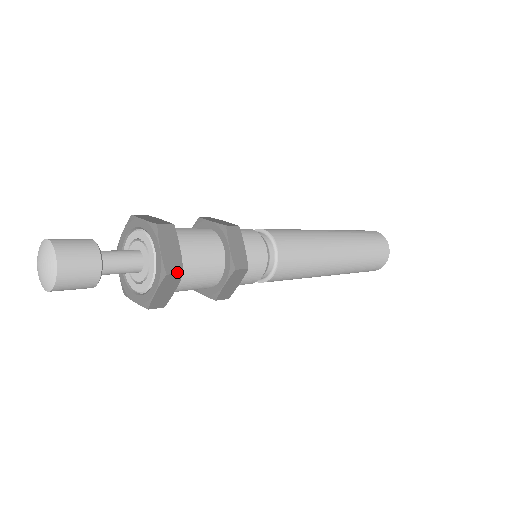
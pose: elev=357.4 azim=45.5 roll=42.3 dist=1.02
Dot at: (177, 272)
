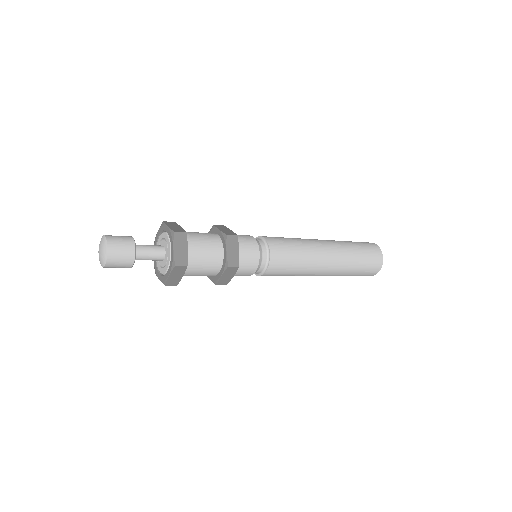
Dot at: (183, 265)
